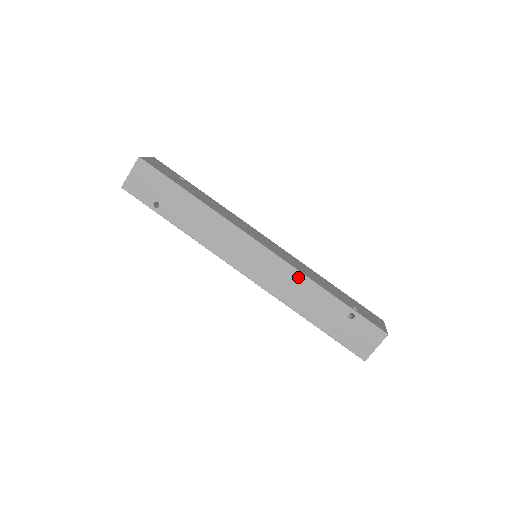
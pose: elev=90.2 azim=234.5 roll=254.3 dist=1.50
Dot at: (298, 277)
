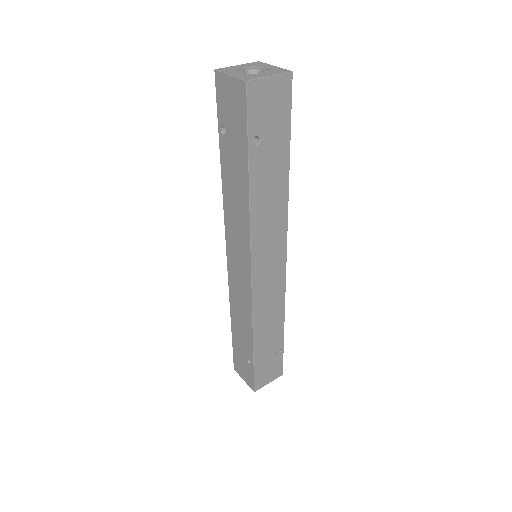
Dot at: (280, 302)
